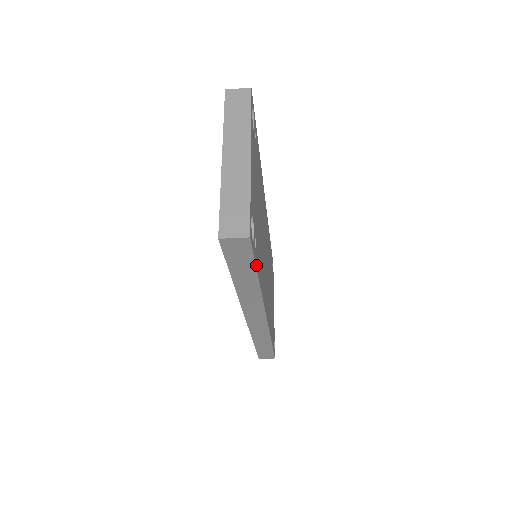
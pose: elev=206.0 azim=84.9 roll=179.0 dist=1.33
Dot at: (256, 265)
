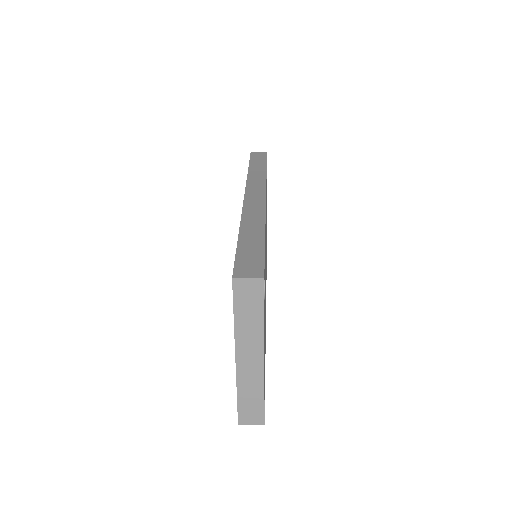
Dot at: occluded
